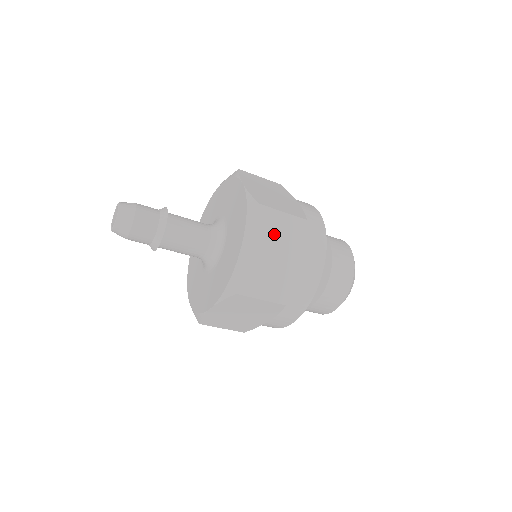
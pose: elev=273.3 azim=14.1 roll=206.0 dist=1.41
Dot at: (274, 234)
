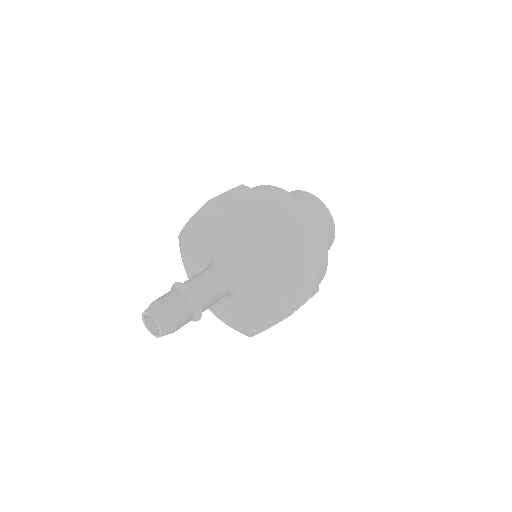
Dot at: (289, 252)
